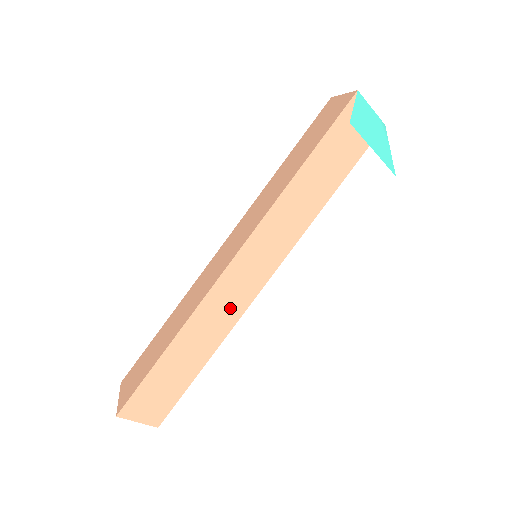
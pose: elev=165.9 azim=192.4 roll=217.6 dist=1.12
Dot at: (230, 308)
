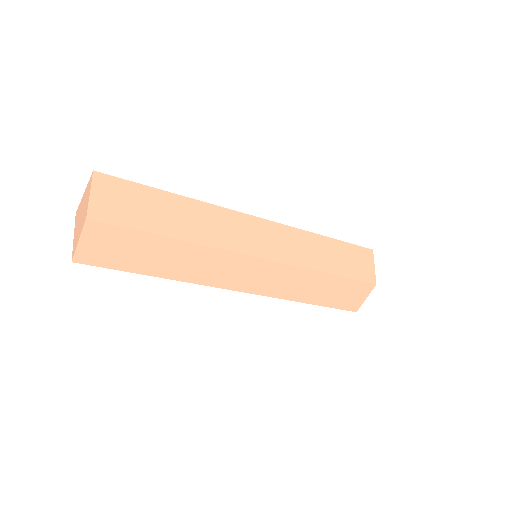
Dot at: (226, 235)
